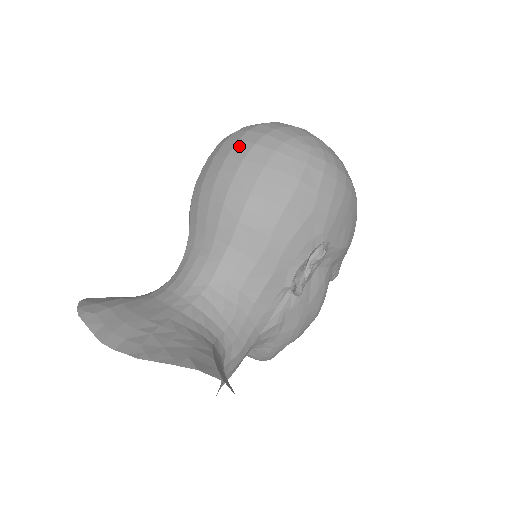
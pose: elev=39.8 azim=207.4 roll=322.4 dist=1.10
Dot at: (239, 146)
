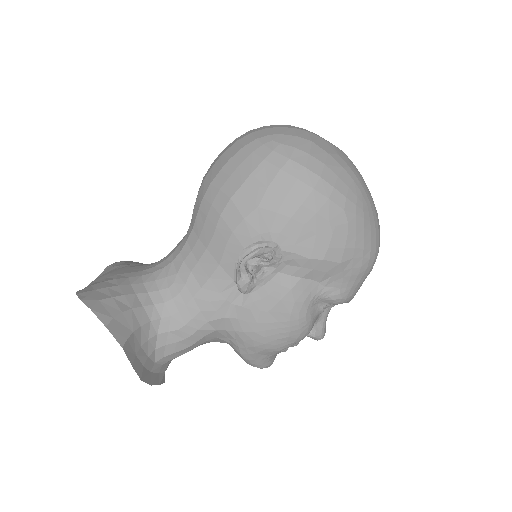
Dot at: (230, 144)
